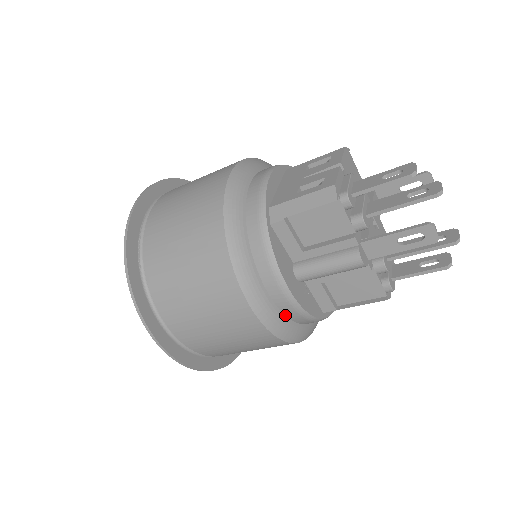
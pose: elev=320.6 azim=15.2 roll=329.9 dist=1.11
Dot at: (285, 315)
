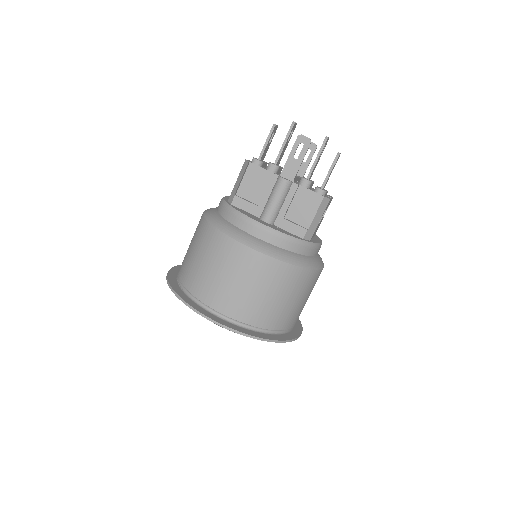
Dot at: (272, 245)
